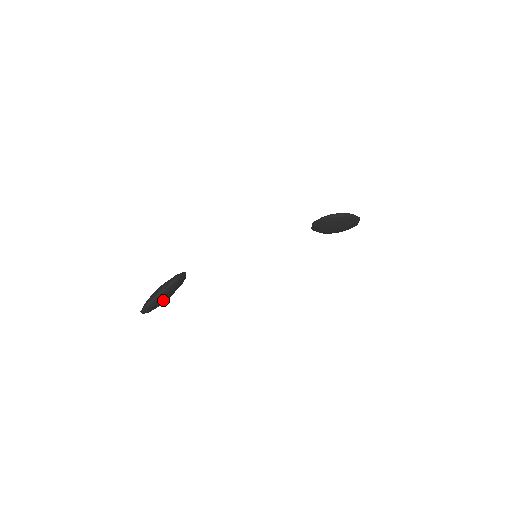
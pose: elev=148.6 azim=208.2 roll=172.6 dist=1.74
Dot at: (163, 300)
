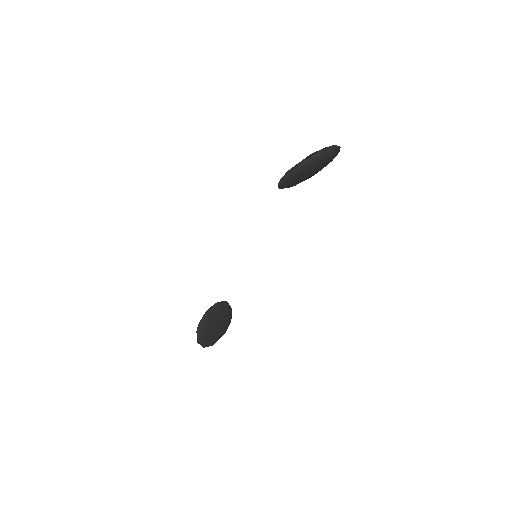
Dot at: (212, 336)
